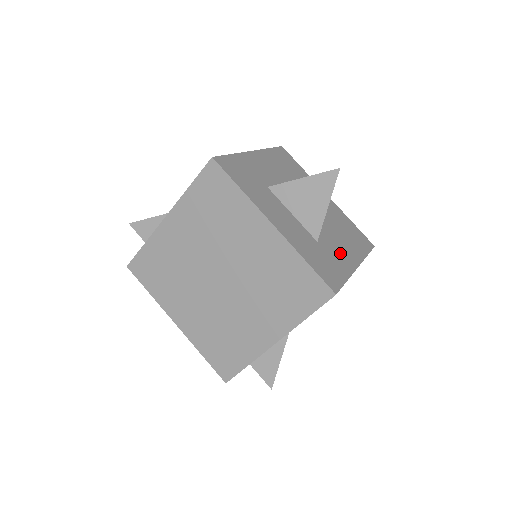
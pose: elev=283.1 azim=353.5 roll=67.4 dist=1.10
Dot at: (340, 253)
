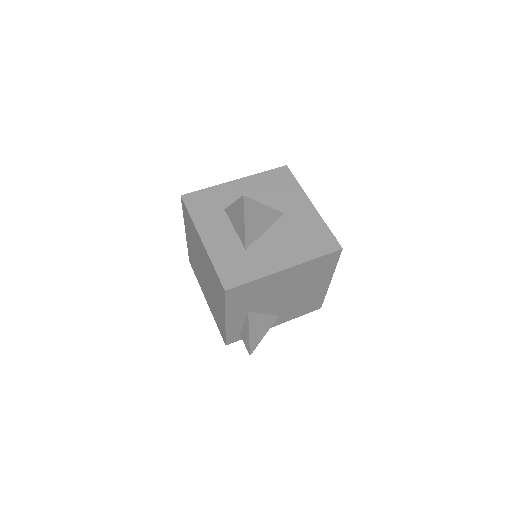
Dot at: (270, 258)
